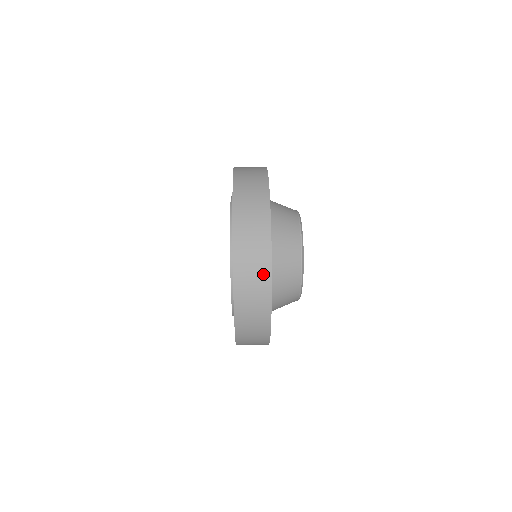
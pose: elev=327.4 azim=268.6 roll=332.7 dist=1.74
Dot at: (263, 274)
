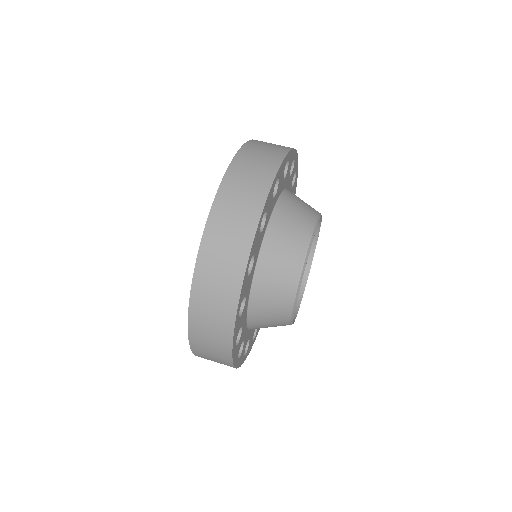
Dot at: occluded
